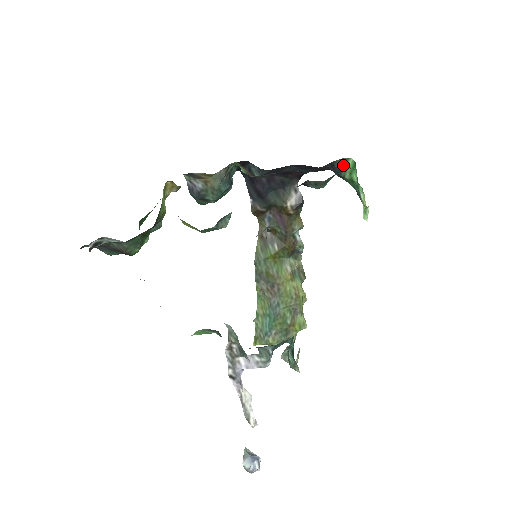
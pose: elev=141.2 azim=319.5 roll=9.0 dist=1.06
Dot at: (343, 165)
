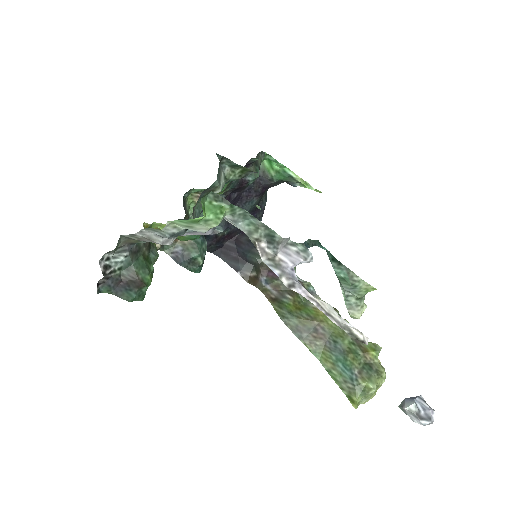
Dot at: (264, 170)
